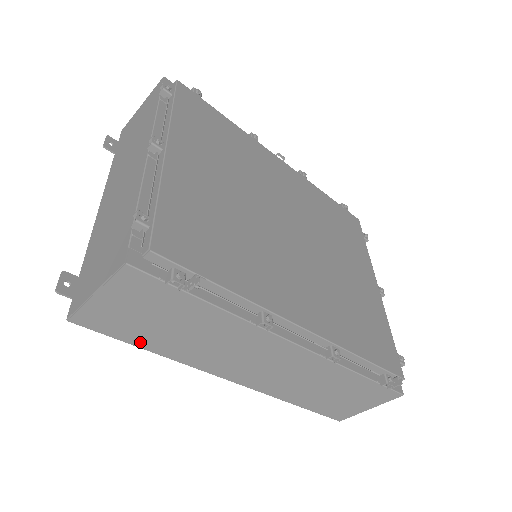
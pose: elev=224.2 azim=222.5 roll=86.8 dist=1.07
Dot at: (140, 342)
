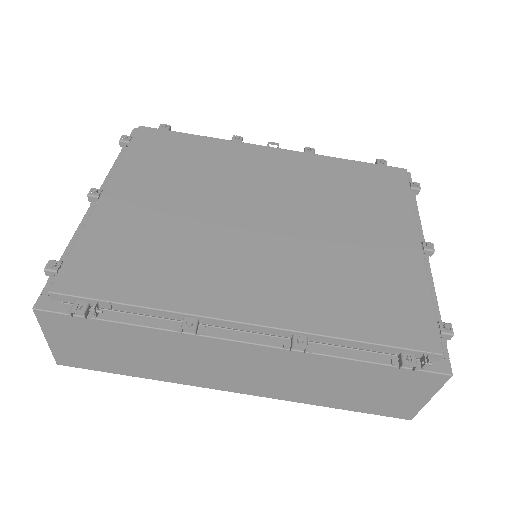
Dot at: (121, 370)
